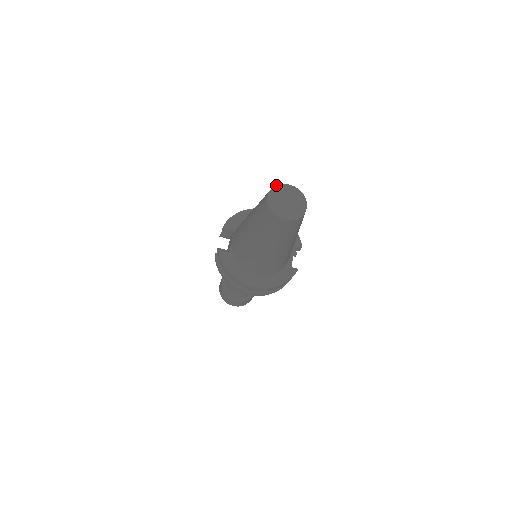
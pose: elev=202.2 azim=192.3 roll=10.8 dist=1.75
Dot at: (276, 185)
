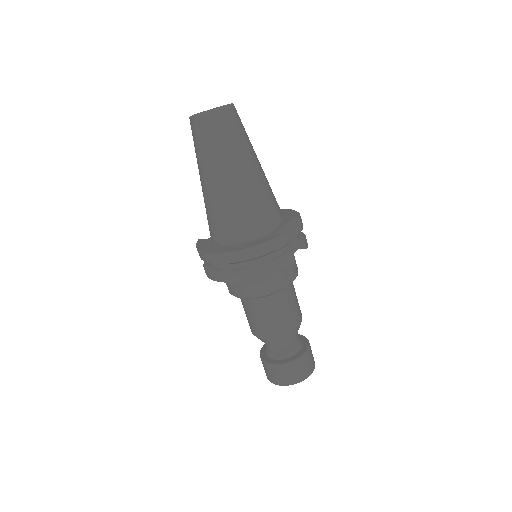
Dot at: occluded
